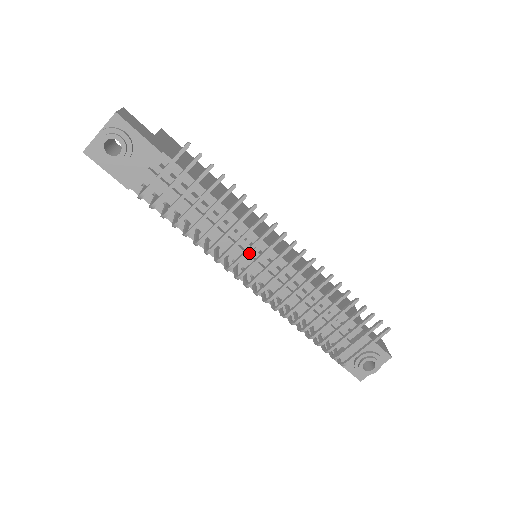
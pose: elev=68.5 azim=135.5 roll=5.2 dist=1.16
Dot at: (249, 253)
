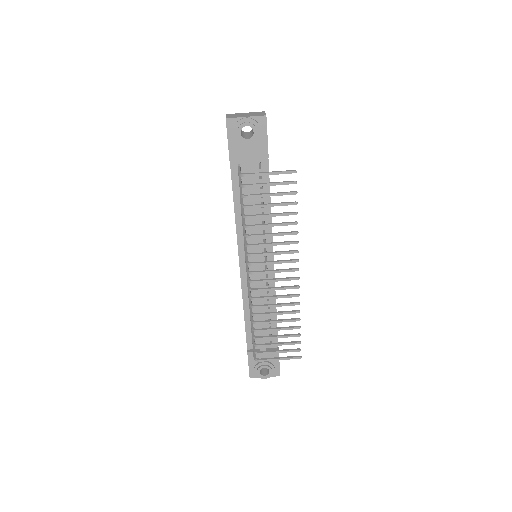
Dot at: occluded
